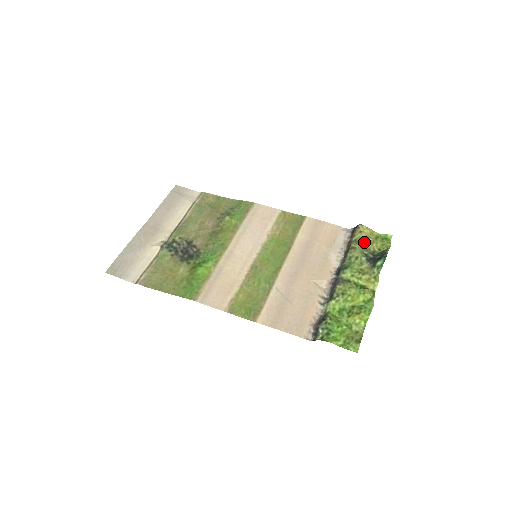
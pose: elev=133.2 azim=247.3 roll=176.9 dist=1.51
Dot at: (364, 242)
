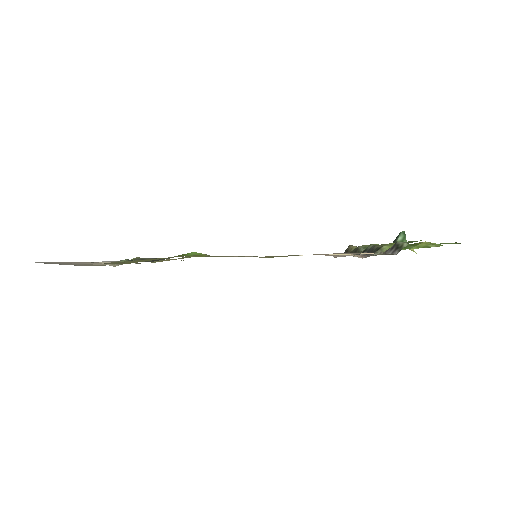
Dot at: occluded
